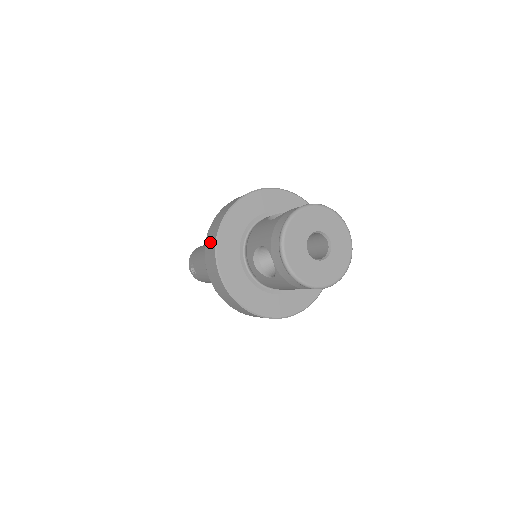
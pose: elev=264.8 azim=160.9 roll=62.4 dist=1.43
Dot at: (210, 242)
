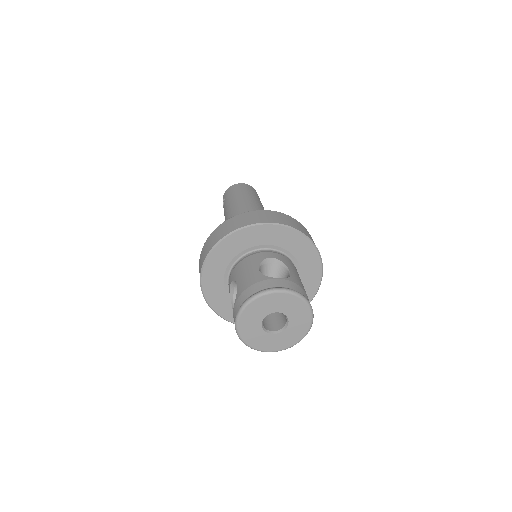
Dot at: (211, 241)
